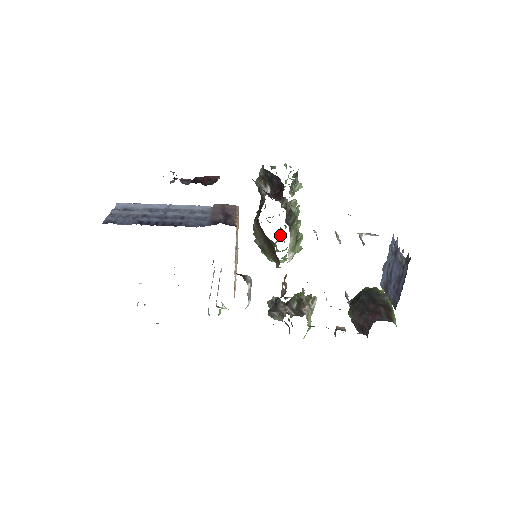
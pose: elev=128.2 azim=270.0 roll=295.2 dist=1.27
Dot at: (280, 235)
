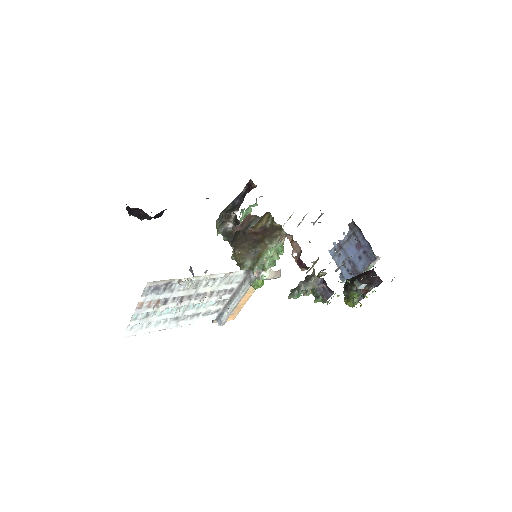
Dot at: occluded
